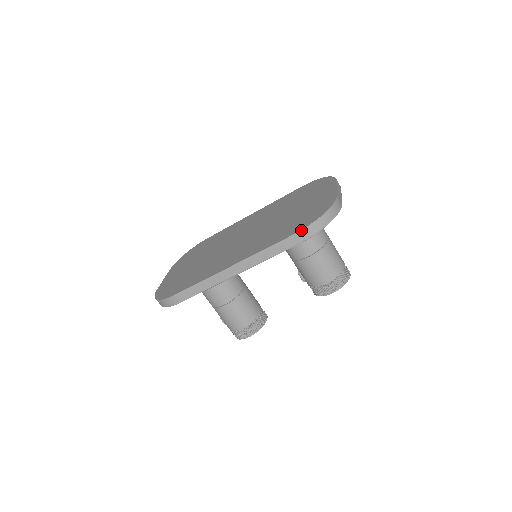
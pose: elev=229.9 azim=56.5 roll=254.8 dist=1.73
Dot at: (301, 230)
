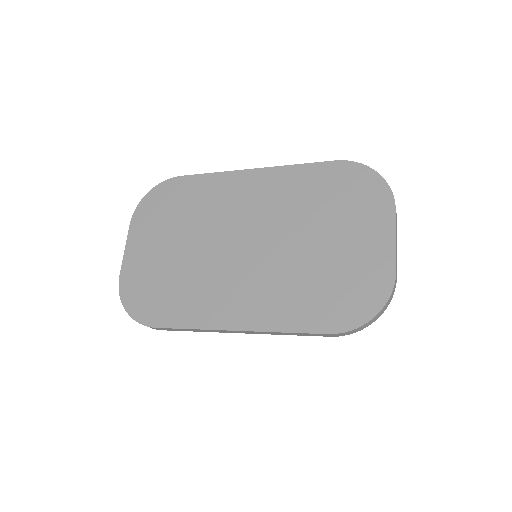
Dot at: (340, 333)
